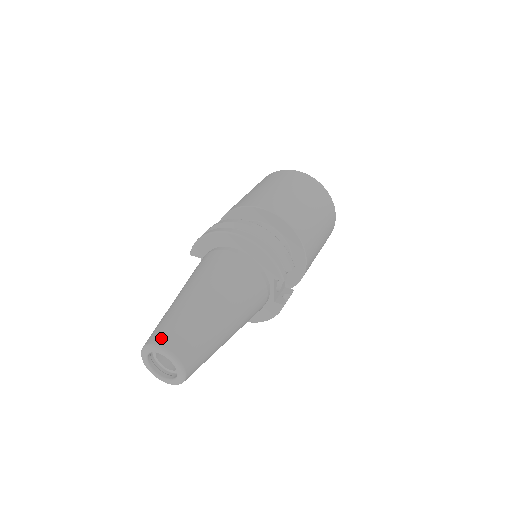
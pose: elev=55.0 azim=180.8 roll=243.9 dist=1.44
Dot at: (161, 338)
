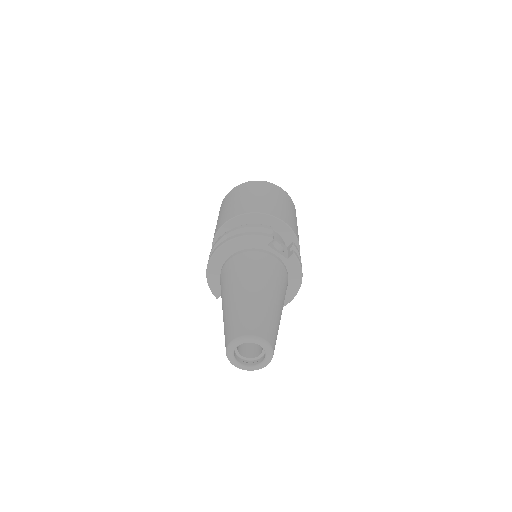
Dot at: (228, 339)
